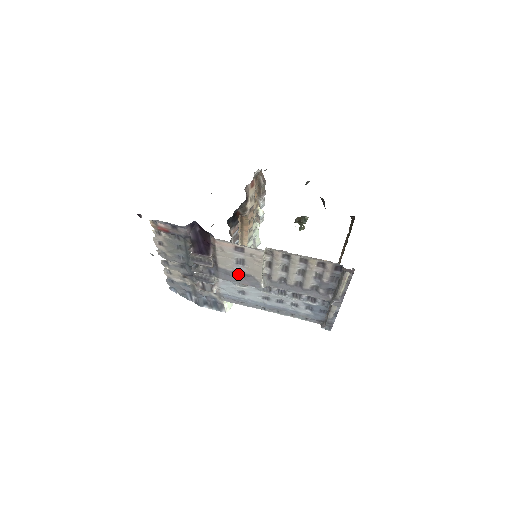
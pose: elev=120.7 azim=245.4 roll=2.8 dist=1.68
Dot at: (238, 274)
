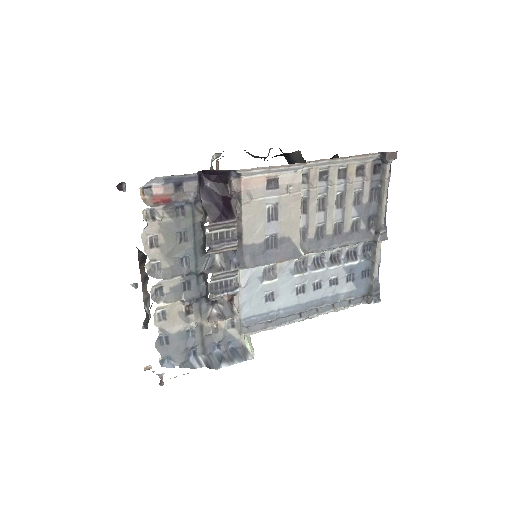
Dot at: (269, 248)
